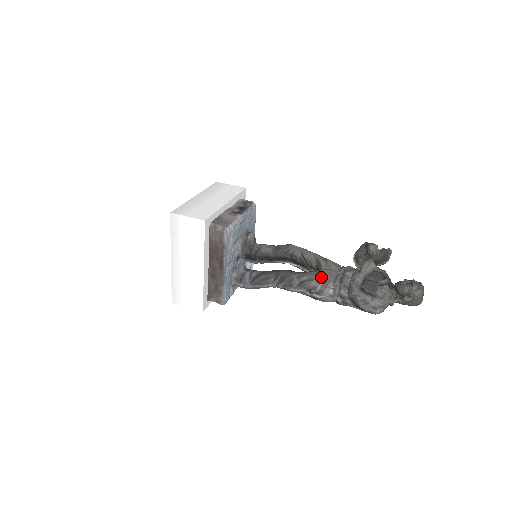
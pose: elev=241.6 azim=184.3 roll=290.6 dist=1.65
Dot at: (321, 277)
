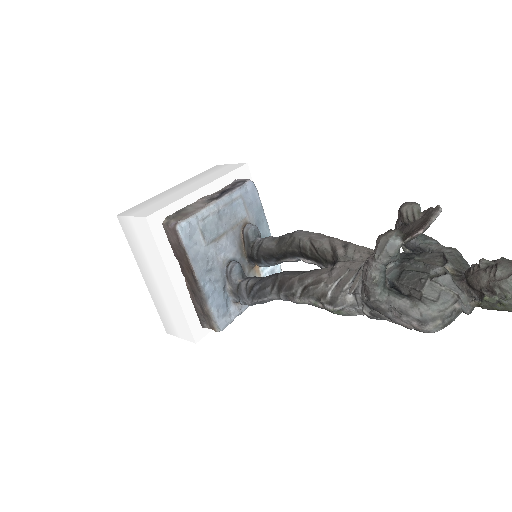
Dot at: (333, 275)
